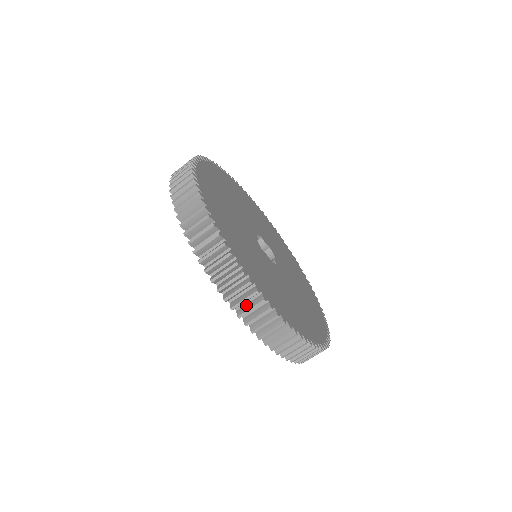
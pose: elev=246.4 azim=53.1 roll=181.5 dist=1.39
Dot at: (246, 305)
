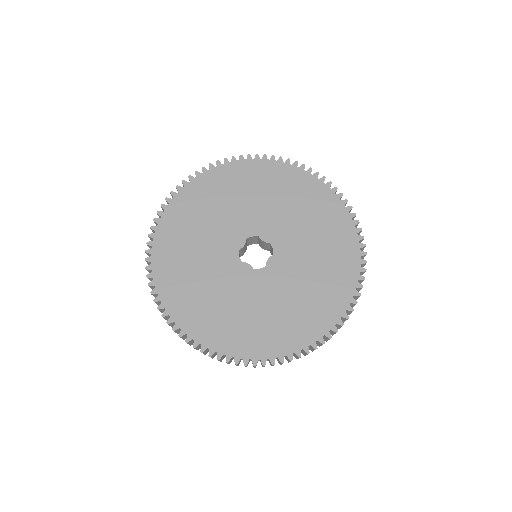
Dot at: occluded
